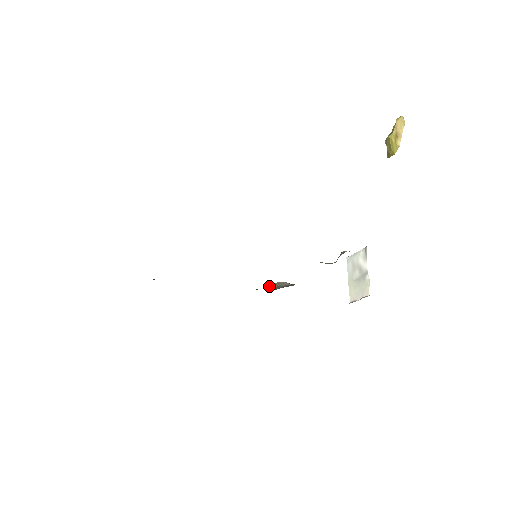
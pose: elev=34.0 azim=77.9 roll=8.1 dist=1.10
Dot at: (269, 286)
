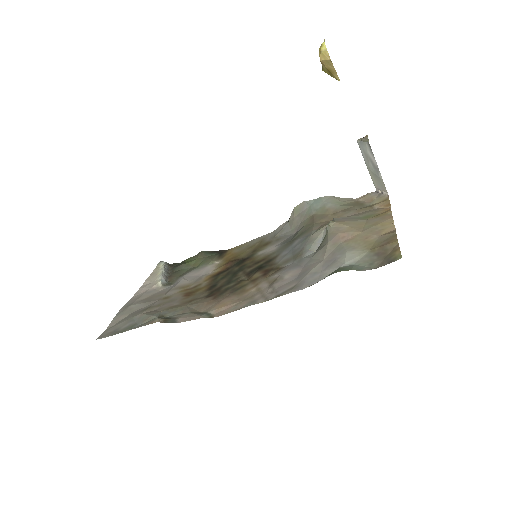
Dot at: (292, 214)
